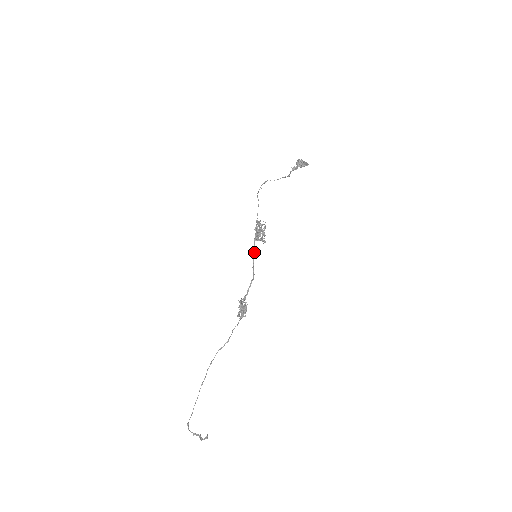
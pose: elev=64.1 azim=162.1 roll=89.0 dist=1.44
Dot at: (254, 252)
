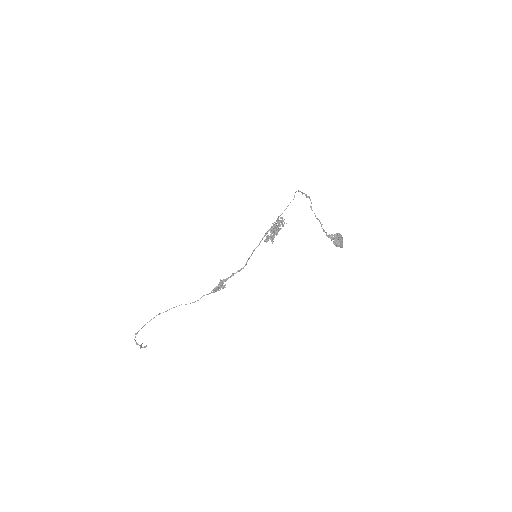
Dot at: (258, 245)
